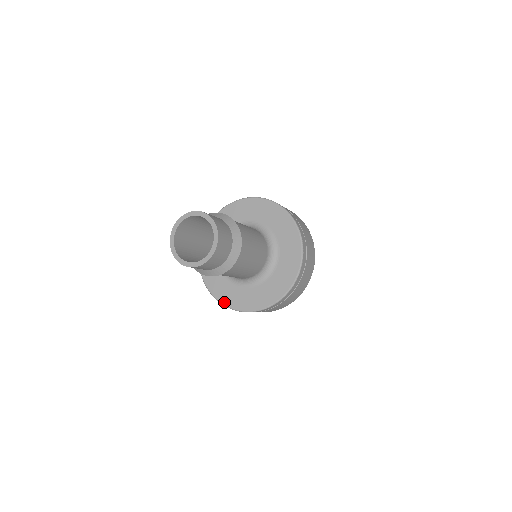
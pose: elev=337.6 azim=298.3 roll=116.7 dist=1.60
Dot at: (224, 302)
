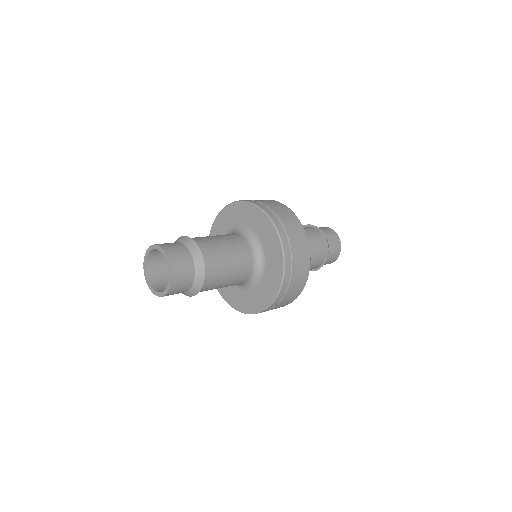
Dot at: occluded
